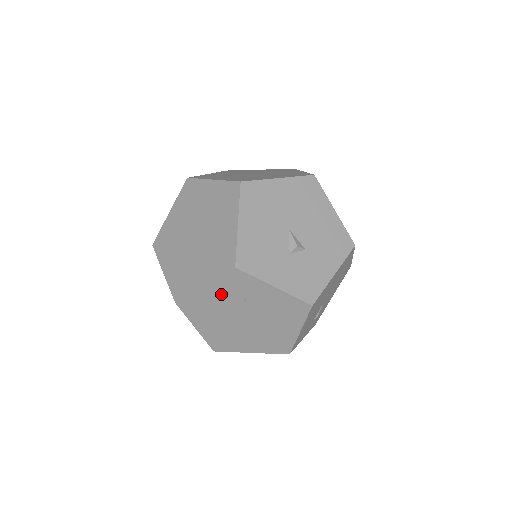
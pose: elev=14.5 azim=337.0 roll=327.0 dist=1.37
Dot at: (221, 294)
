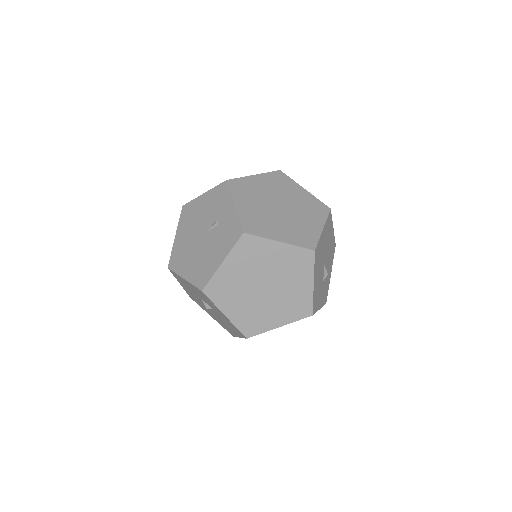
Dot at: occluded
